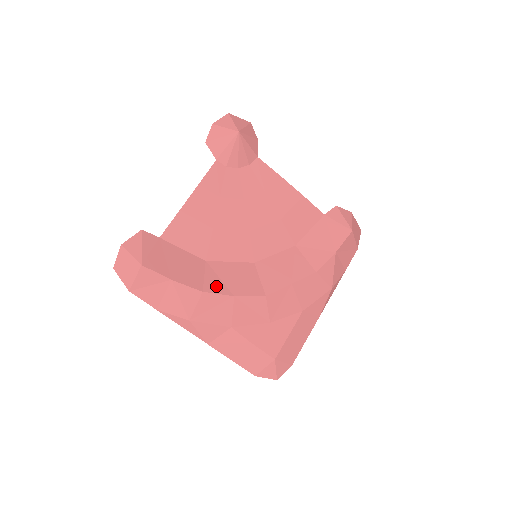
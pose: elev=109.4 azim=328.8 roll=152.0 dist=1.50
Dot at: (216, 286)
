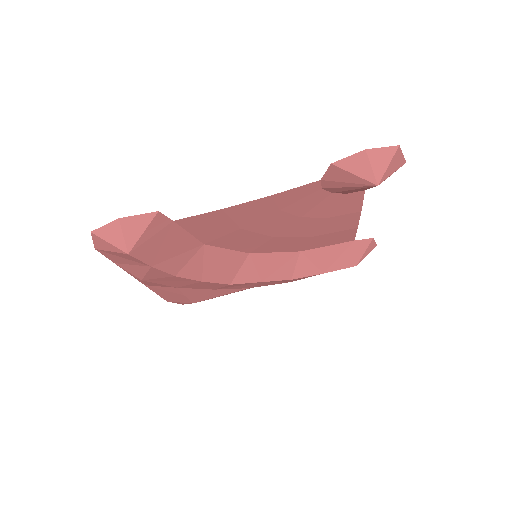
Dot at: (193, 271)
